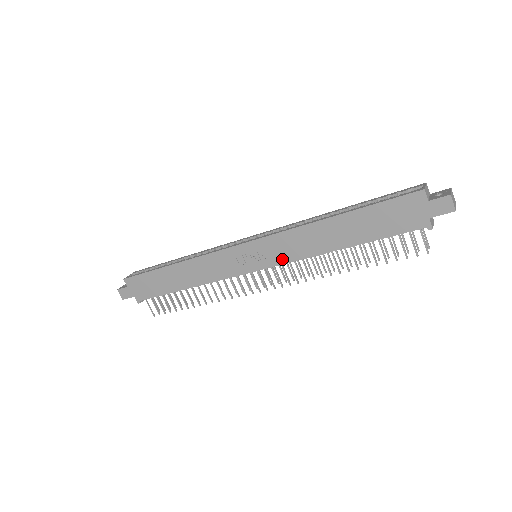
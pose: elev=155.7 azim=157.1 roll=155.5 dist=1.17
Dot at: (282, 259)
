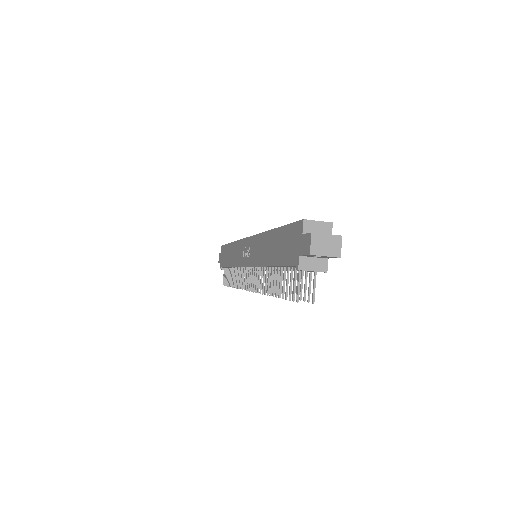
Dot at: (253, 261)
